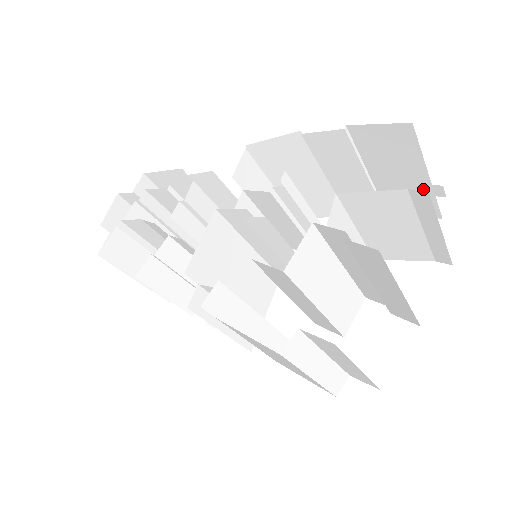
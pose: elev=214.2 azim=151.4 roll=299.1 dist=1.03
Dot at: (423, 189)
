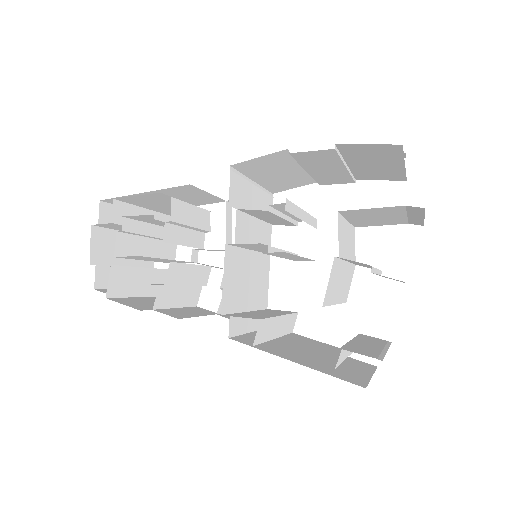
Dot at: (396, 170)
